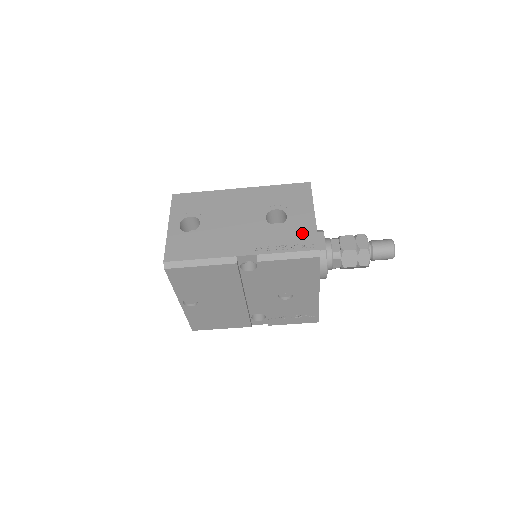
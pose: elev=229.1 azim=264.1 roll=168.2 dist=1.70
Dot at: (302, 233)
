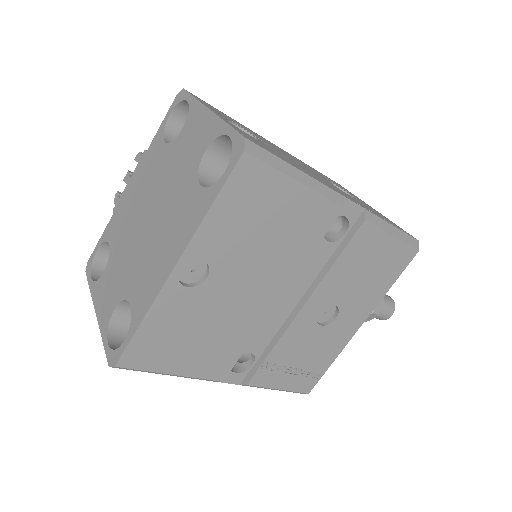
Dot at: occluded
